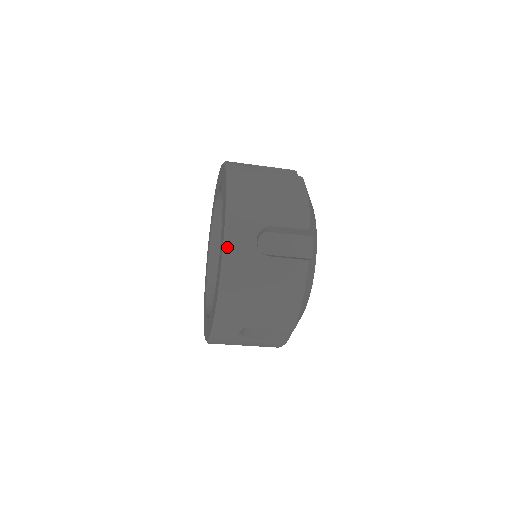
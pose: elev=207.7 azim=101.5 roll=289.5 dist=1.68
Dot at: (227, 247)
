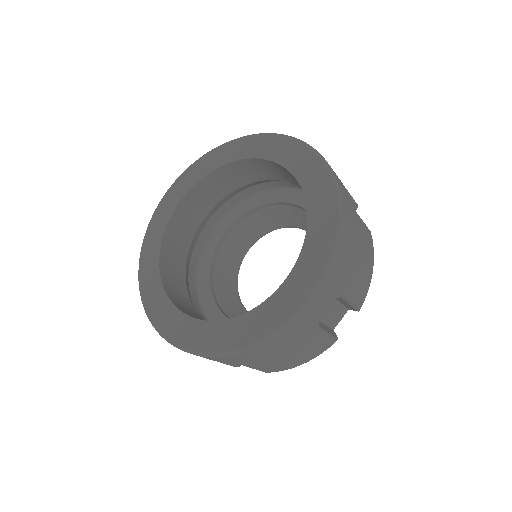
Dot at: (305, 311)
